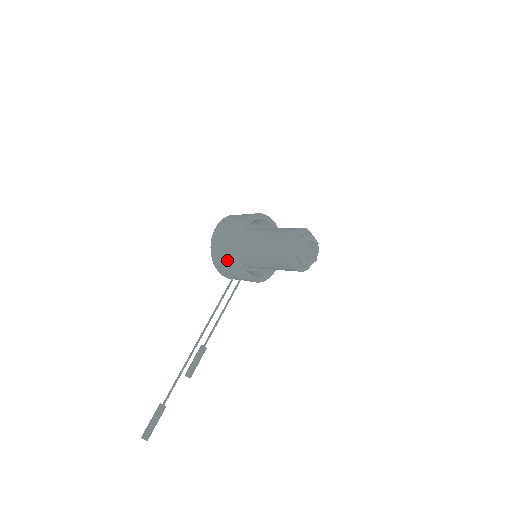
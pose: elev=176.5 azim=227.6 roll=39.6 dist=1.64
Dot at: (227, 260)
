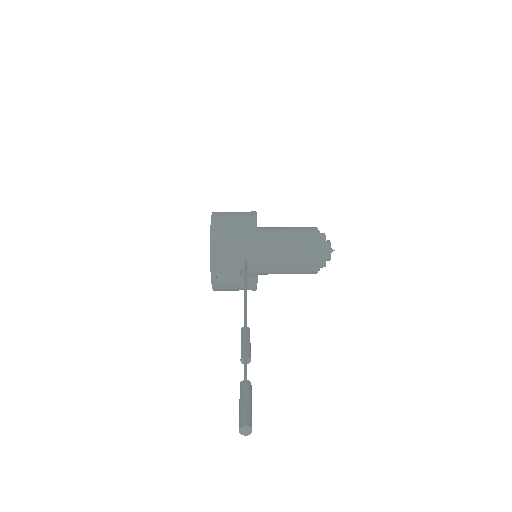
Dot at: (238, 246)
